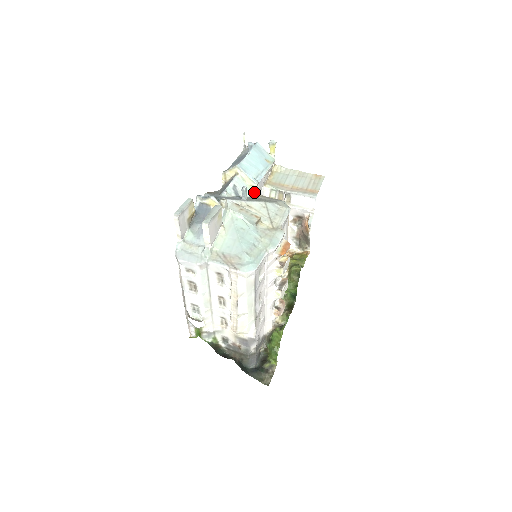
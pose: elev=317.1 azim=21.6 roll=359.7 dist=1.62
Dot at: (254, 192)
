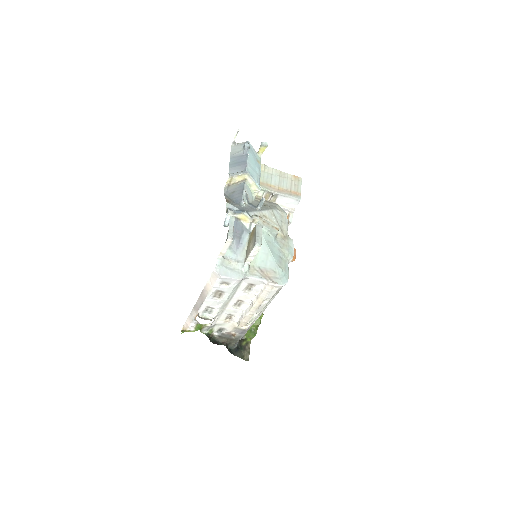
Dot at: (255, 196)
